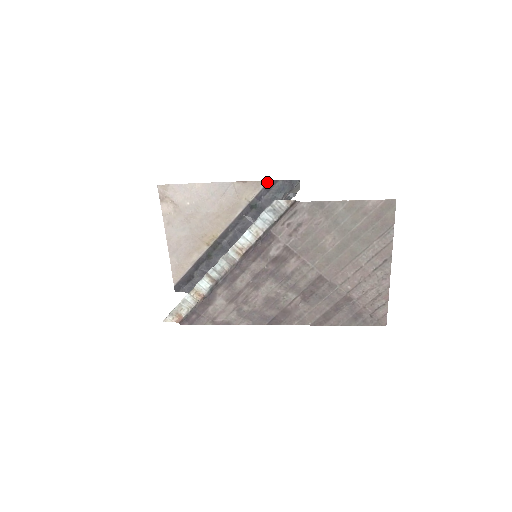
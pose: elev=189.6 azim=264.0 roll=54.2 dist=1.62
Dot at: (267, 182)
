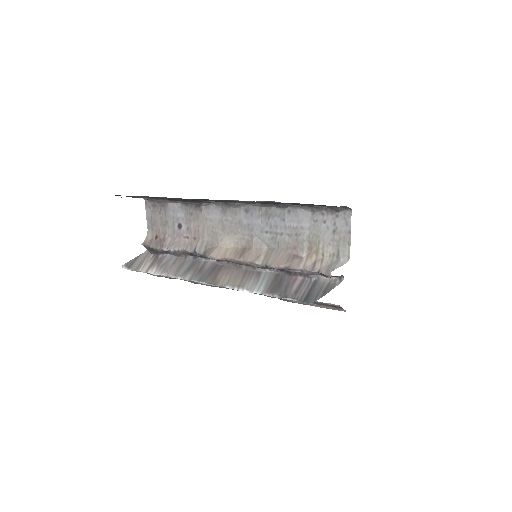
Dot at: occluded
